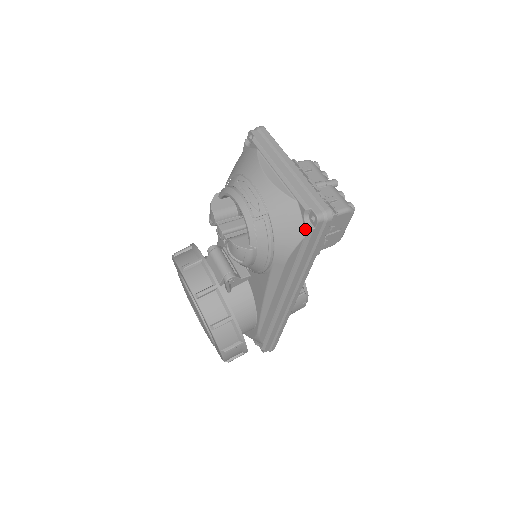
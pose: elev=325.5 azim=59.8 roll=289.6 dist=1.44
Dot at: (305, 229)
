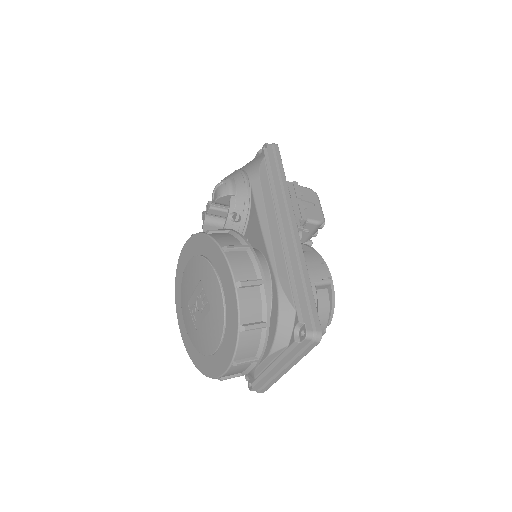
Dot at: (262, 155)
